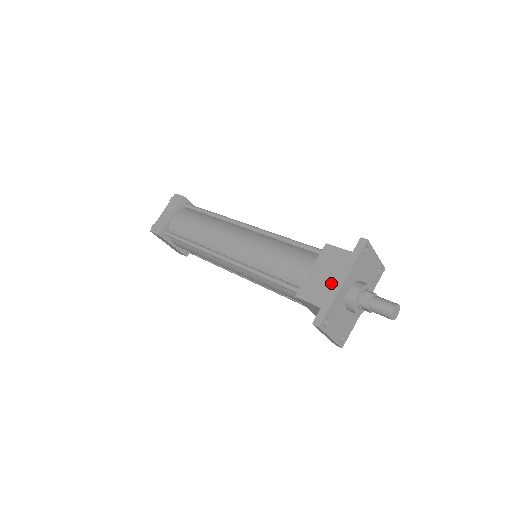
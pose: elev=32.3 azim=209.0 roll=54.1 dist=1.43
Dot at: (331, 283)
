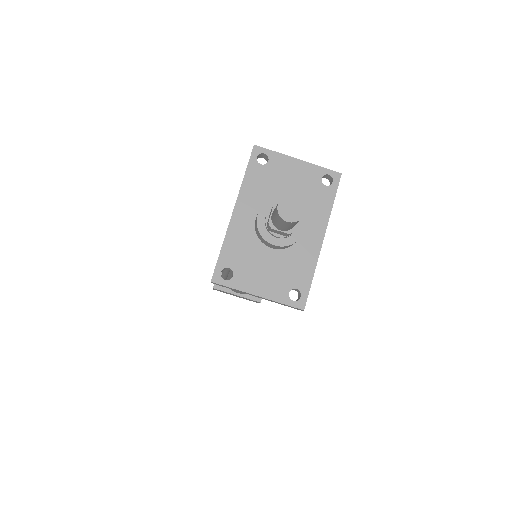
Dot at: occluded
